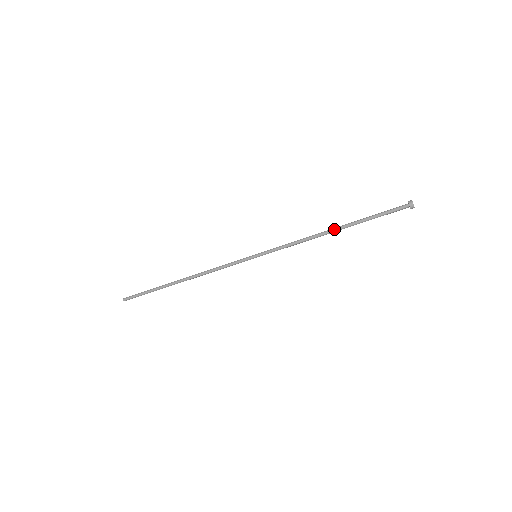
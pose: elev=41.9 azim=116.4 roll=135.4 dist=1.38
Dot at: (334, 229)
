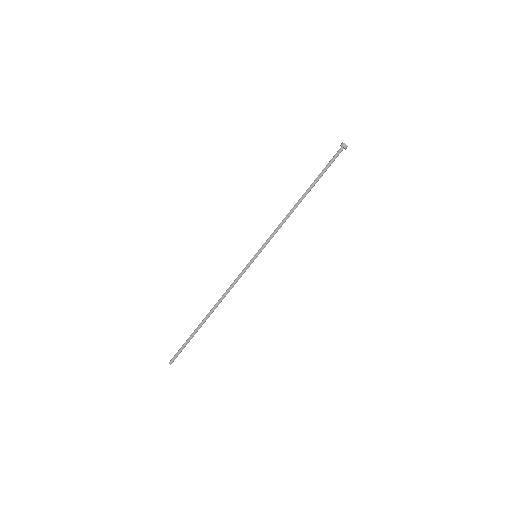
Dot at: (301, 197)
